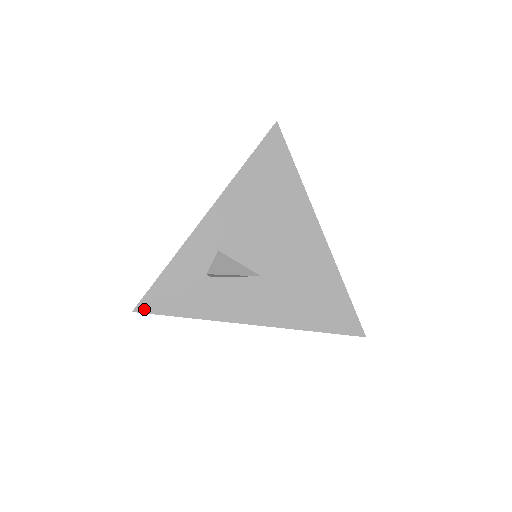
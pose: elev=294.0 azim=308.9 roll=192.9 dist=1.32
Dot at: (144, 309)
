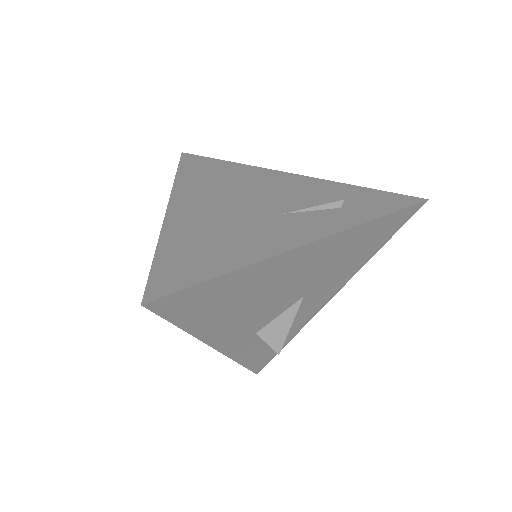
Dot at: (261, 369)
